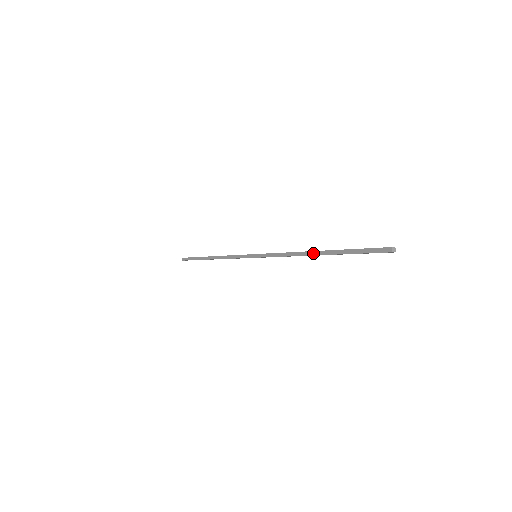
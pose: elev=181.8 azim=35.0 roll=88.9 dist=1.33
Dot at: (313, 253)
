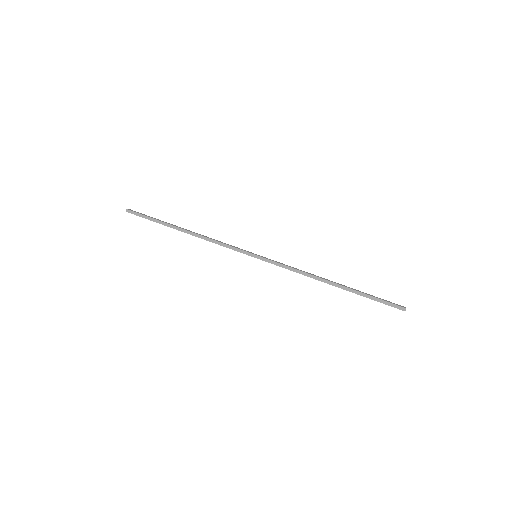
Dot at: (331, 283)
